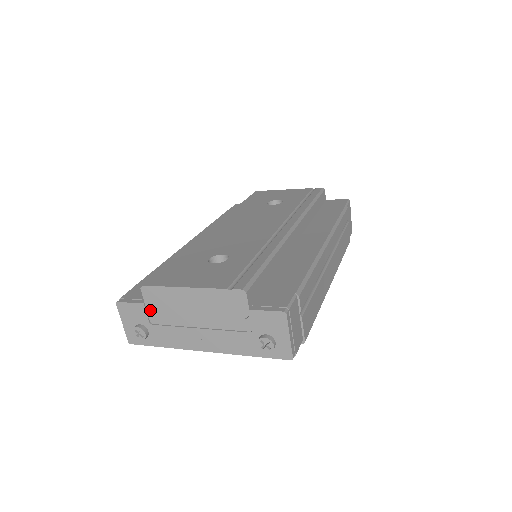
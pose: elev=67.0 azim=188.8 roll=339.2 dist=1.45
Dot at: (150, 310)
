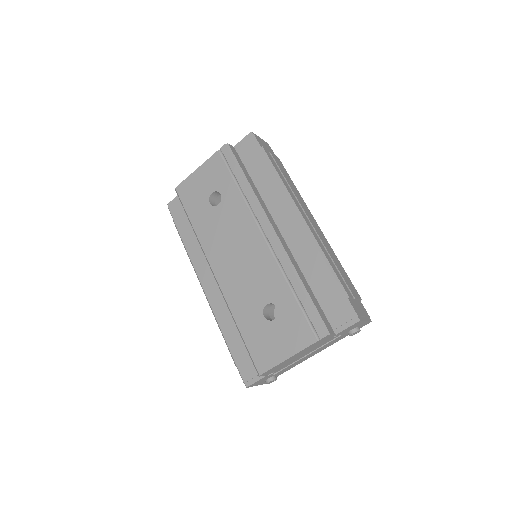
Dot at: (270, 374)
